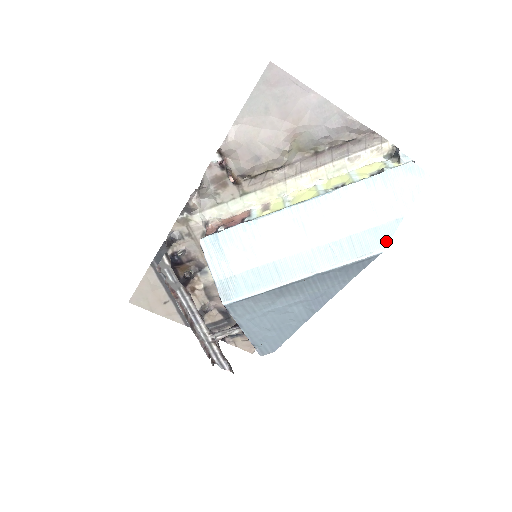
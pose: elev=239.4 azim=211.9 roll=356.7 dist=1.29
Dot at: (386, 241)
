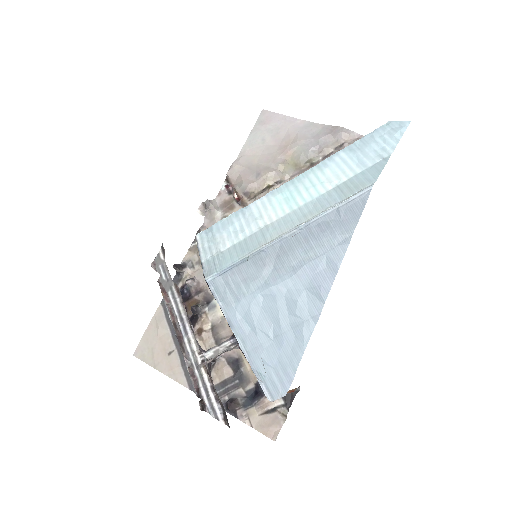
Dot at: (376, 177)
